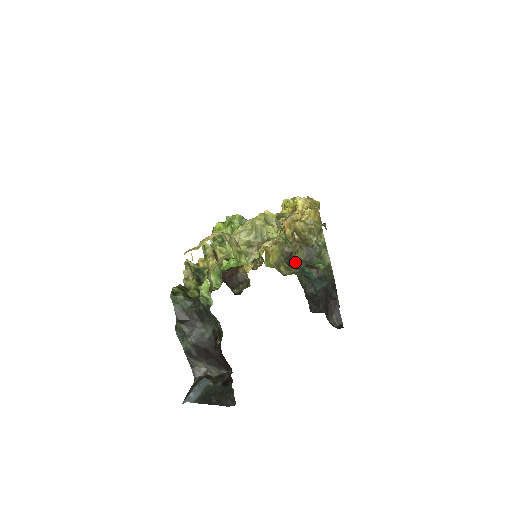
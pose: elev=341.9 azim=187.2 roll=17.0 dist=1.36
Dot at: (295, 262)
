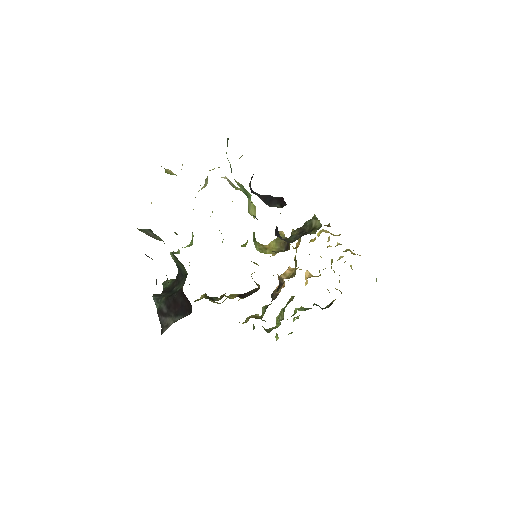
Dot at: occluded
